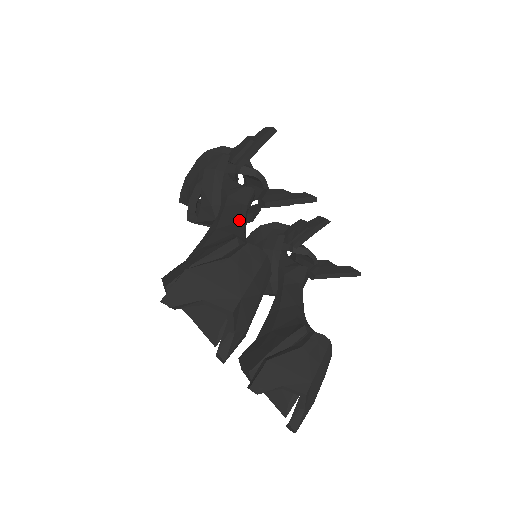
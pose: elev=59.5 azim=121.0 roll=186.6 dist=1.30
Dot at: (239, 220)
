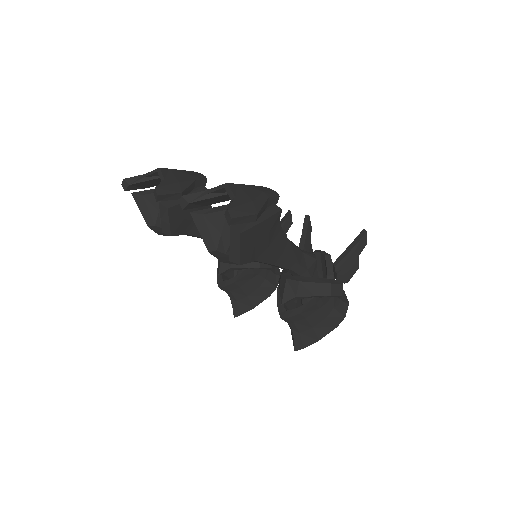
Dot at: occluded
